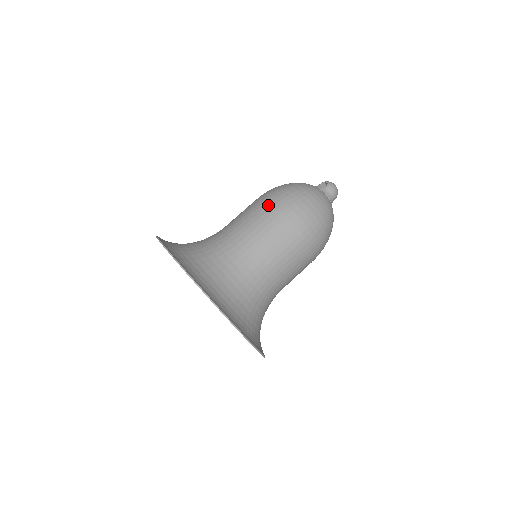
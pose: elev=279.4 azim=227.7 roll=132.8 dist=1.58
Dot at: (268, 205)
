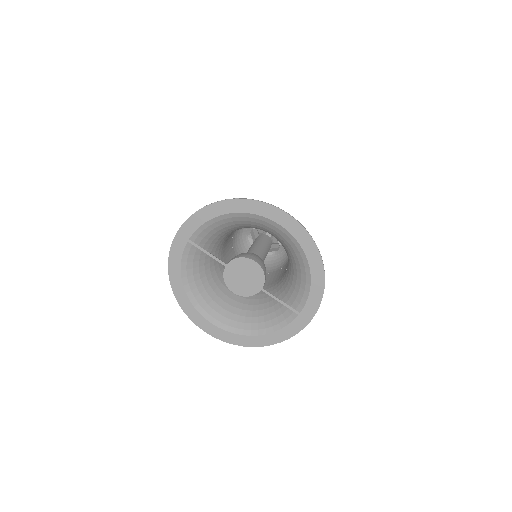
Dot at: occluded
